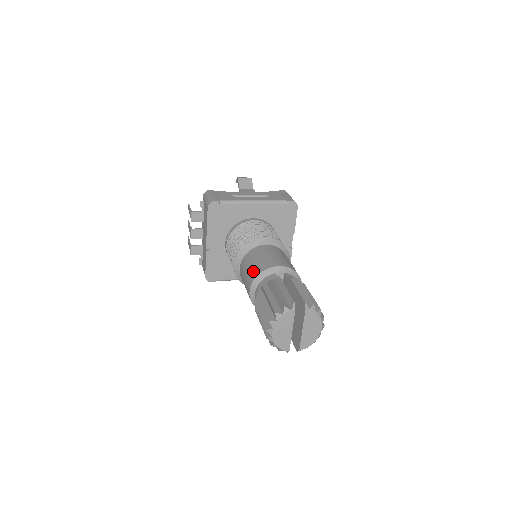
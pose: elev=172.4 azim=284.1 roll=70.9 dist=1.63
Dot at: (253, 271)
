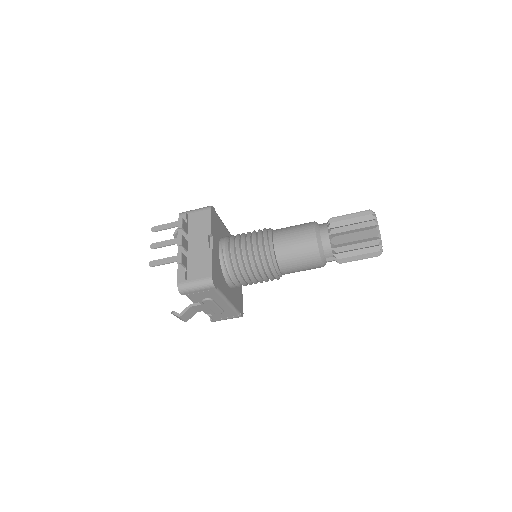
Dot at: (304, 224)
